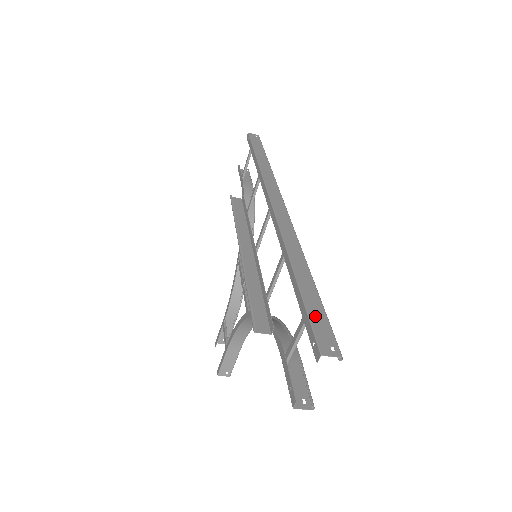
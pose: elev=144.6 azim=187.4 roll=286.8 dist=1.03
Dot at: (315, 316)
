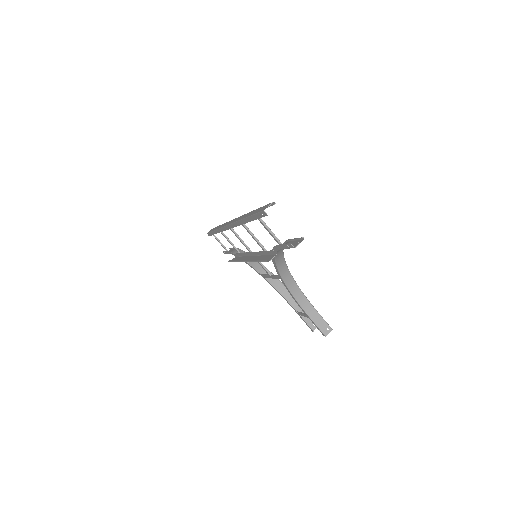
Dot at: (258, 211)
